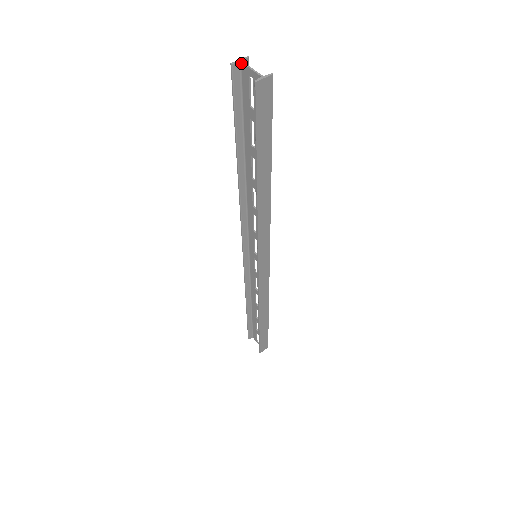
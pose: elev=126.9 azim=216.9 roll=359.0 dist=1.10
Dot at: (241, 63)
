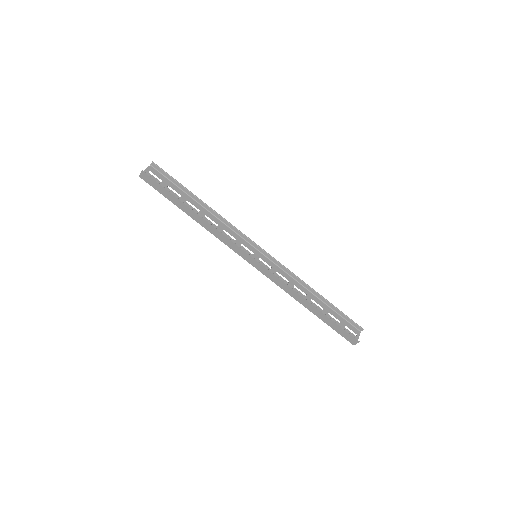
Dot at: (150, 166)
